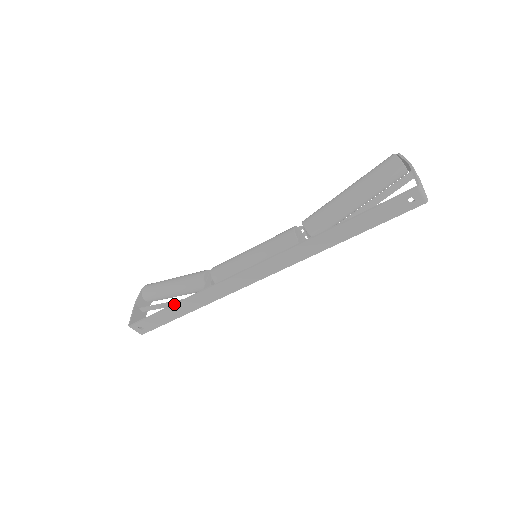
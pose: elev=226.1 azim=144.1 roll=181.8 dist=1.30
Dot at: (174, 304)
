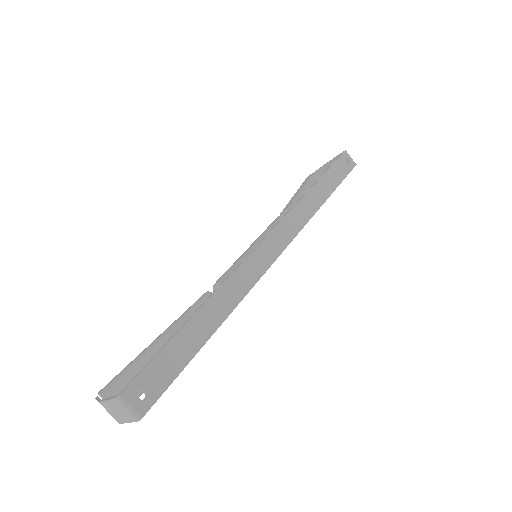
Dot at: occluded
